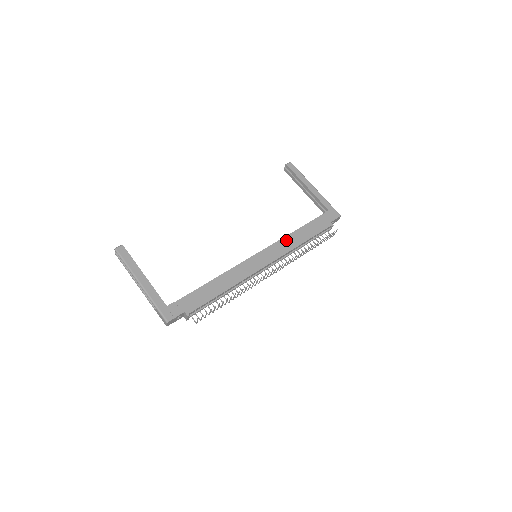
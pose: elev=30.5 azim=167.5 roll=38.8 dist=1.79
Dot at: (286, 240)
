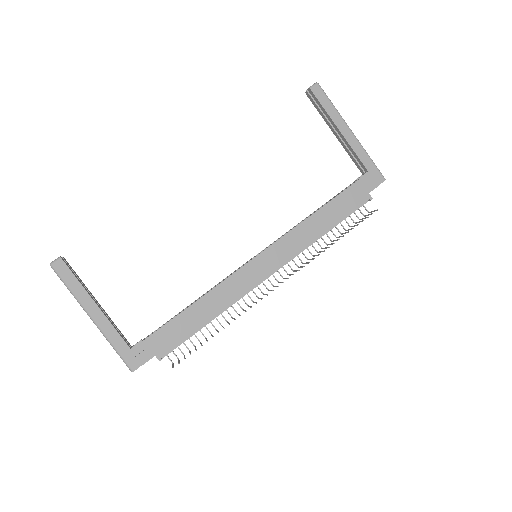
Dot at: (300, 230)
